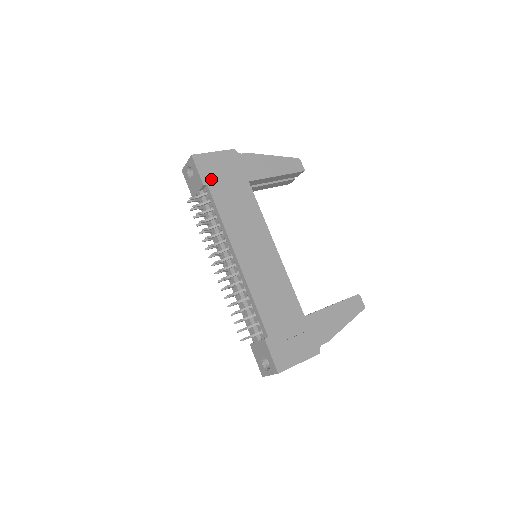
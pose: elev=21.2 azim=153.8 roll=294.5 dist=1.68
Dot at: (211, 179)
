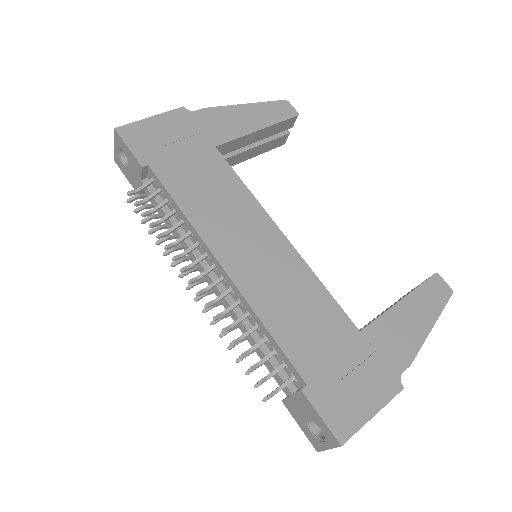
Dot at: (153, 156)
